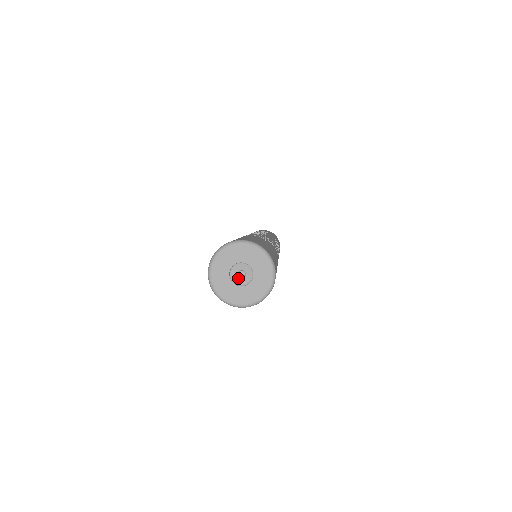
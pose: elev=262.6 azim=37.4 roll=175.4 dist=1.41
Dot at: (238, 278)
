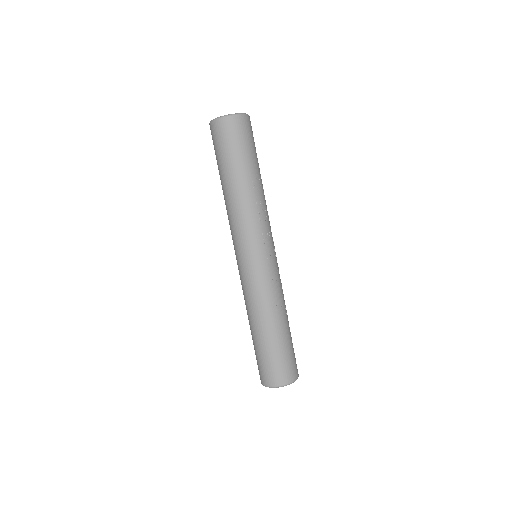
Dot at: occluded
